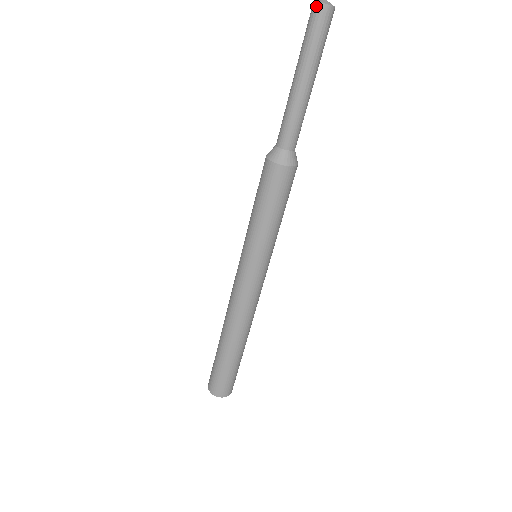
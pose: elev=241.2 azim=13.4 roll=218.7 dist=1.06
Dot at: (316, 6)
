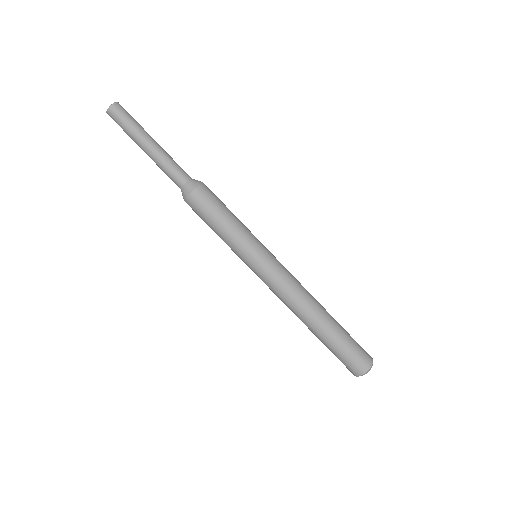
Dot at: (109, 115)
